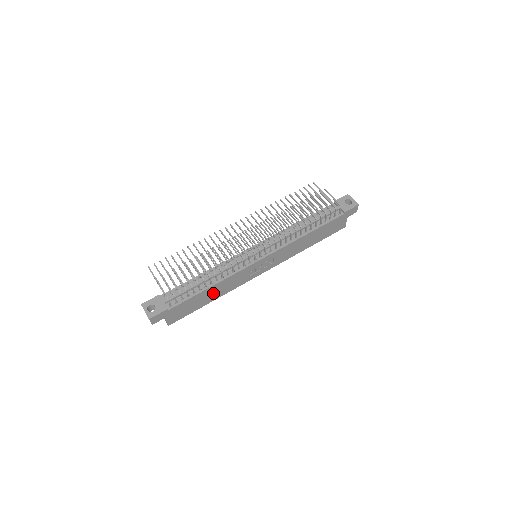
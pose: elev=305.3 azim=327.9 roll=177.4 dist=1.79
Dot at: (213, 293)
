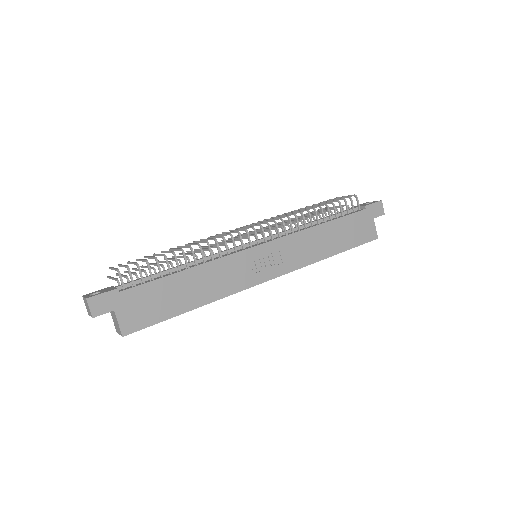
Dot at: (193, 288)
